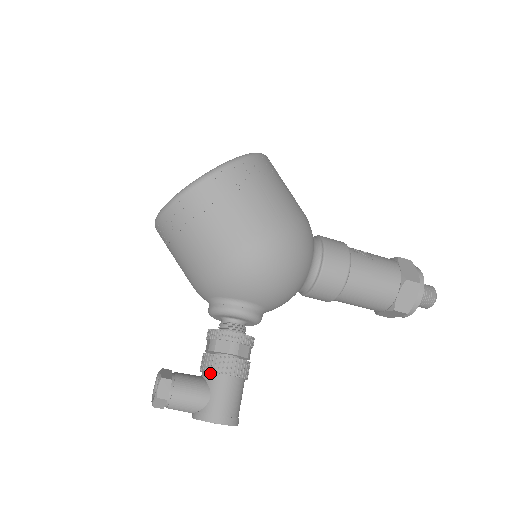
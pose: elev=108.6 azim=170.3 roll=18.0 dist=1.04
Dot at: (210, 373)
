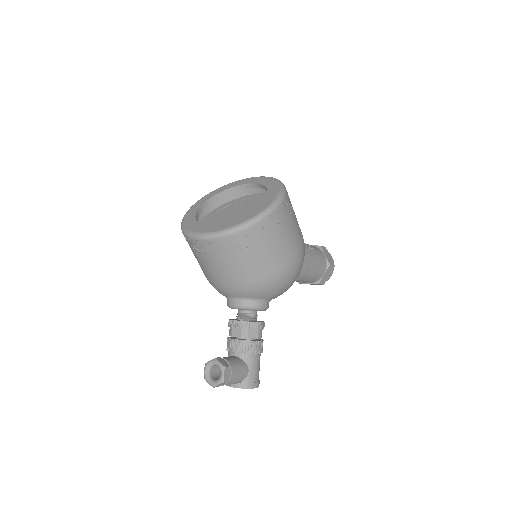
Dot at: (246, 354)
